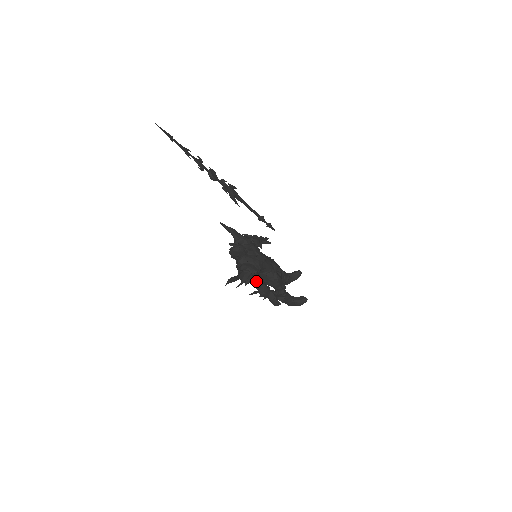
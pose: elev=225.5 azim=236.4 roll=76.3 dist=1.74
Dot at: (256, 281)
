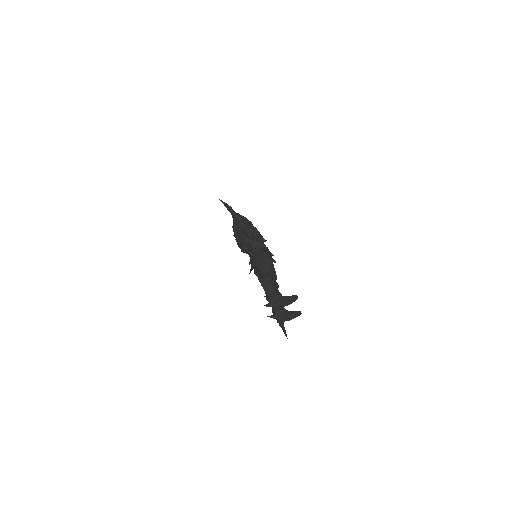
Dot at: occluded
